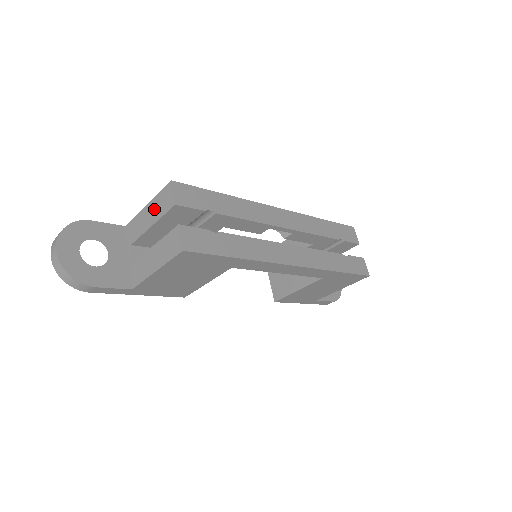
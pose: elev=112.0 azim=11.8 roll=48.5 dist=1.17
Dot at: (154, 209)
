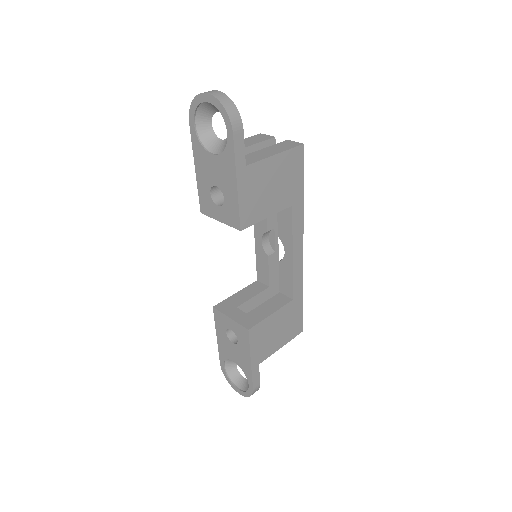
Dot at: (247, 141)
